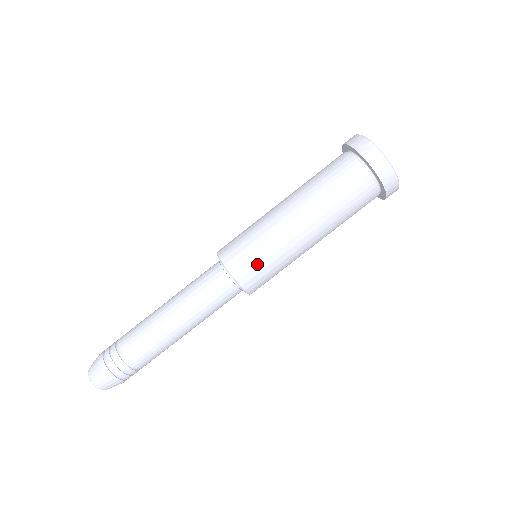
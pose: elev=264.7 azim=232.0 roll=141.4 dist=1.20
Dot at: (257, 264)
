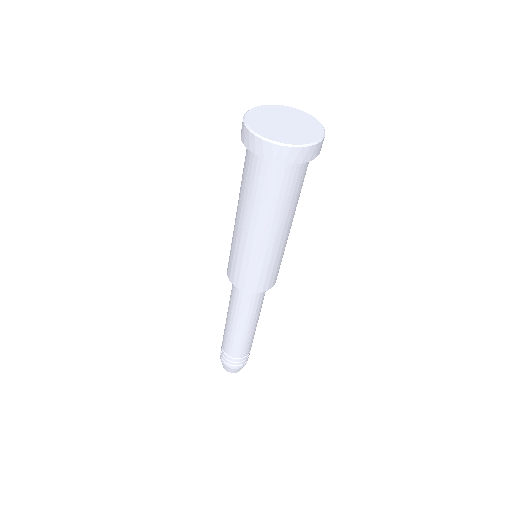
Dot at: (239, 270)
